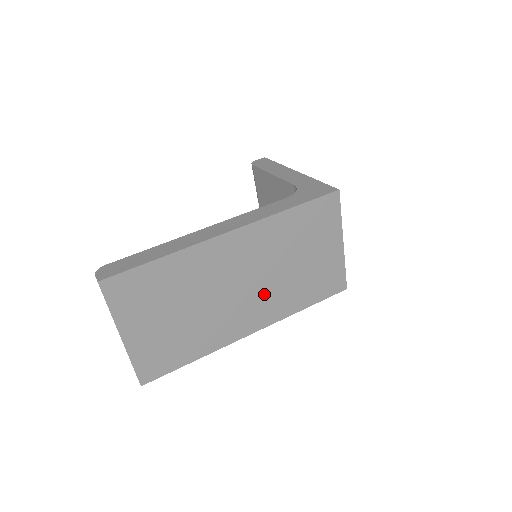
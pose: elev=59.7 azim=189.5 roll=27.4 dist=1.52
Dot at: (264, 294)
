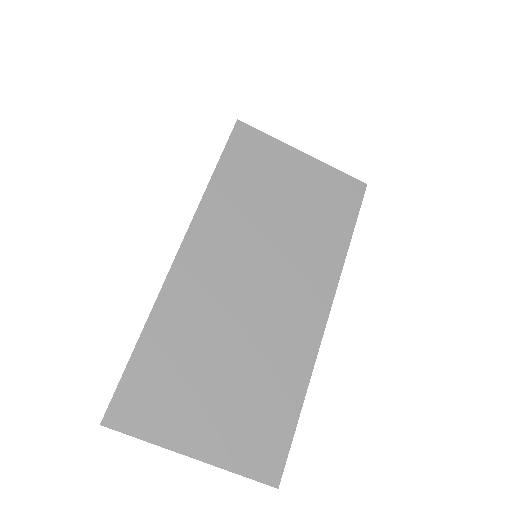
Dot at: (289, 270)
